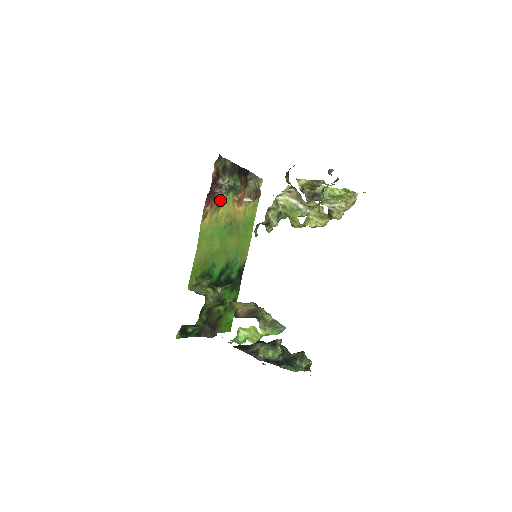
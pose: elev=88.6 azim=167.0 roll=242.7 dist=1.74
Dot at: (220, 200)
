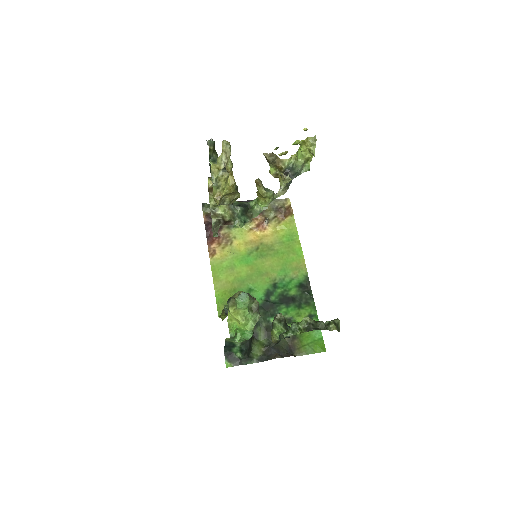
Dot at: (229, 235)
